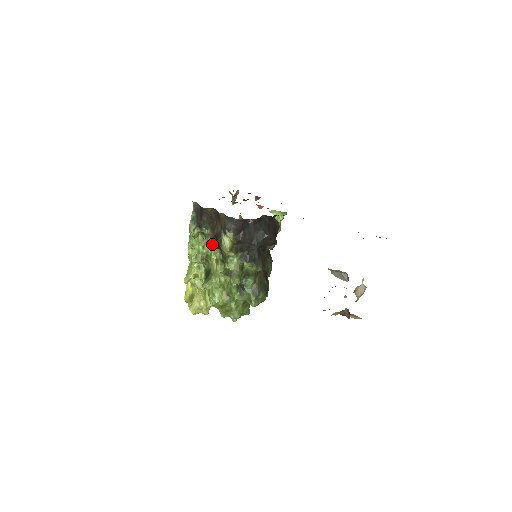
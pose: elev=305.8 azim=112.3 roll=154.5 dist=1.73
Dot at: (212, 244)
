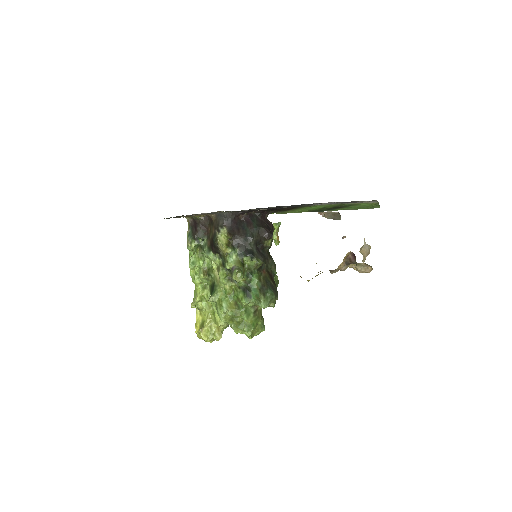
Dot at: (210, 250)
